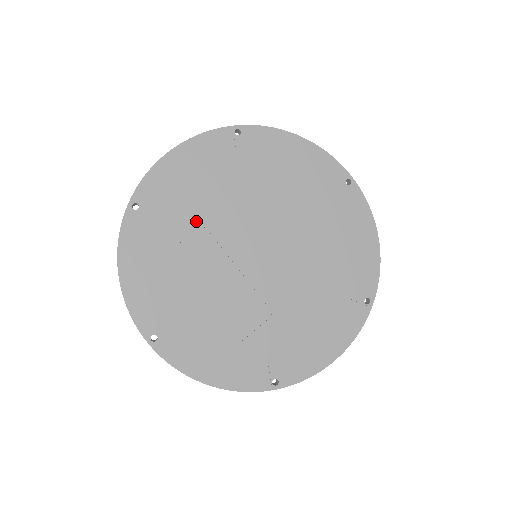
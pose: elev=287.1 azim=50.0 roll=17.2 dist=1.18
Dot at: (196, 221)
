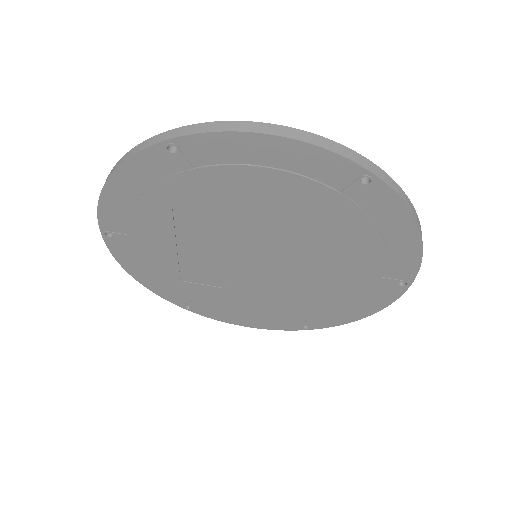
Dot at: (227, 206)
